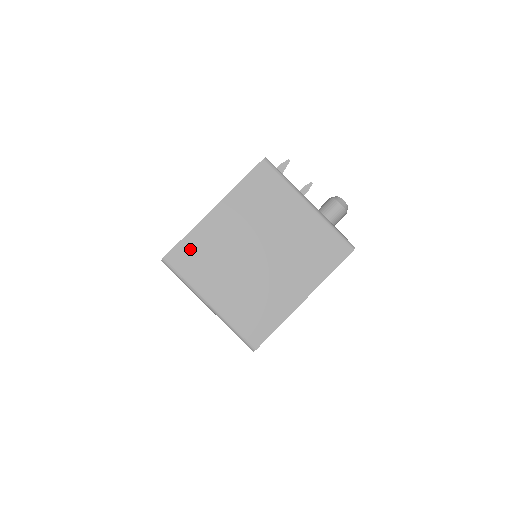
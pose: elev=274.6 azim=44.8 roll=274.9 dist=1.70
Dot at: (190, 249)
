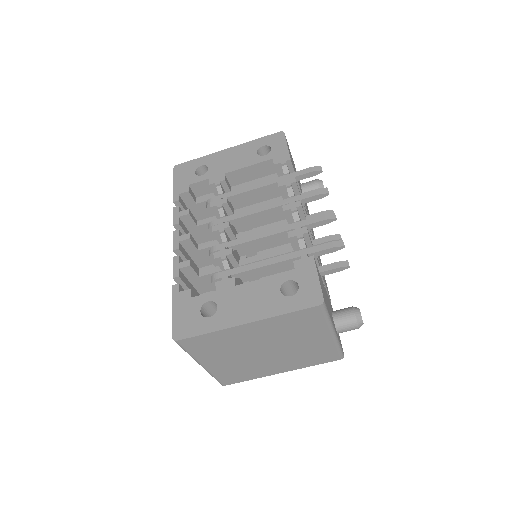
Dot at: (205, 341)
